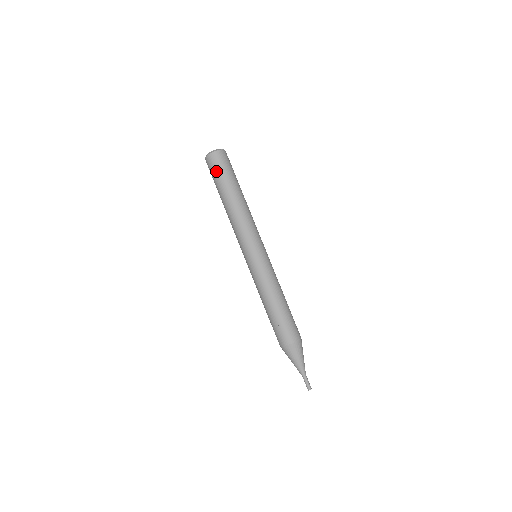
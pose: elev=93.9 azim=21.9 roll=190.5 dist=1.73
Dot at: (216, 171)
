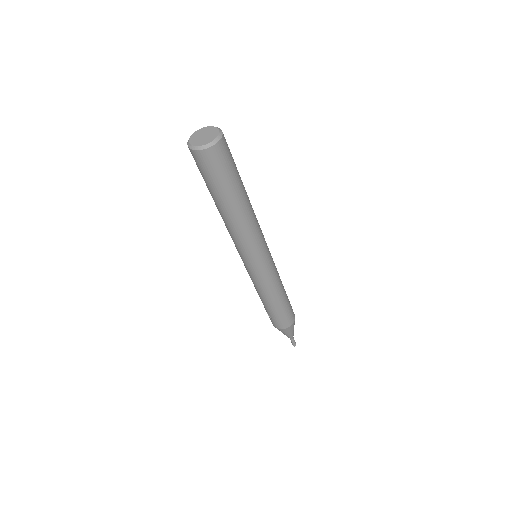
Dot at: (199, 170)
